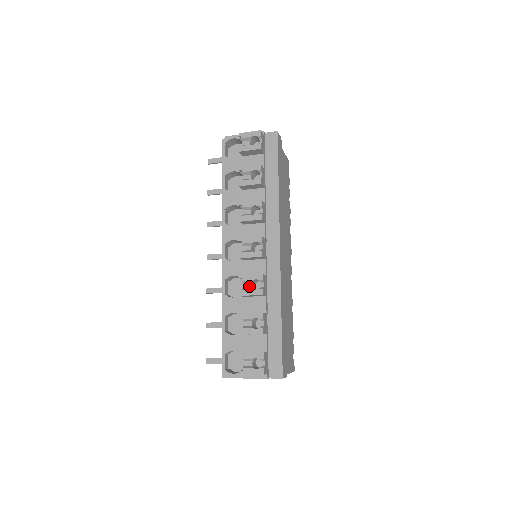
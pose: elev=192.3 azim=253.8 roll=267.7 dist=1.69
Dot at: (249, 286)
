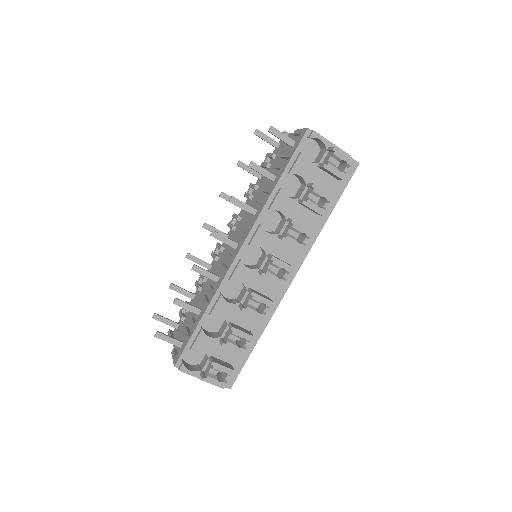
Dot at: (253, 305)
